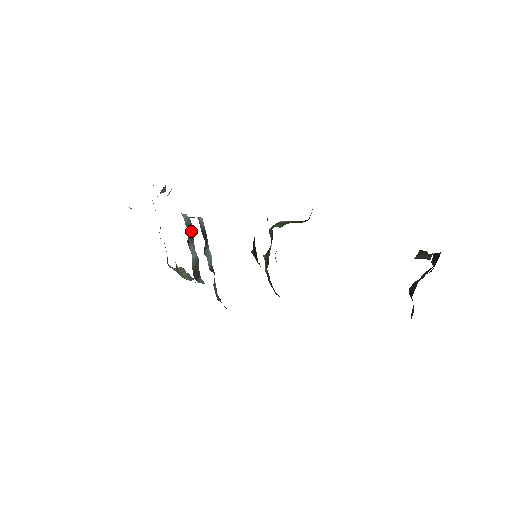
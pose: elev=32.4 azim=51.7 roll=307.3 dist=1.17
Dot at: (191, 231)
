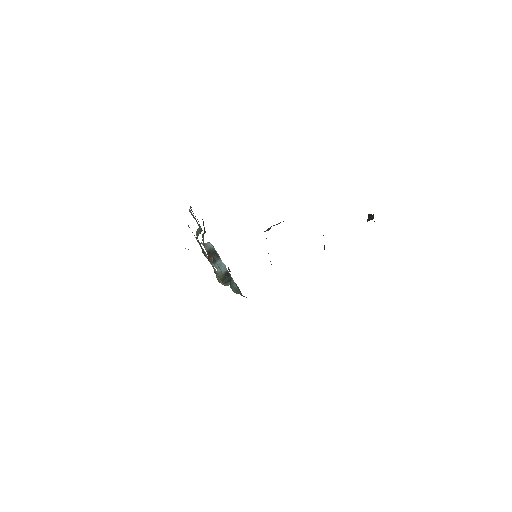
Dot at: occluded
